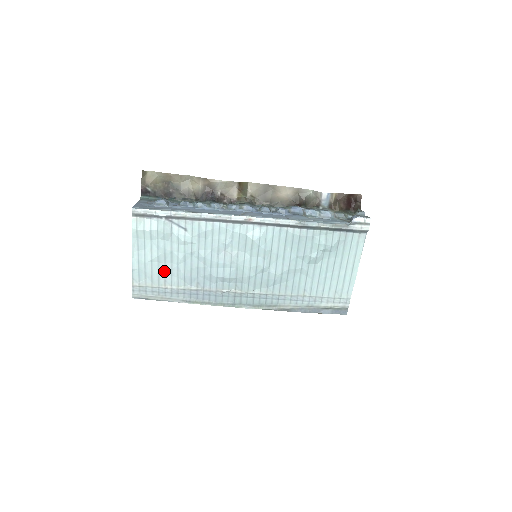
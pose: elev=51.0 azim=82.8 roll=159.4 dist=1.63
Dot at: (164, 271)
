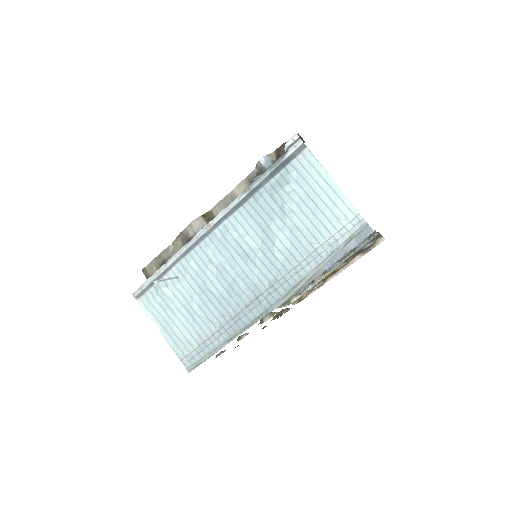
Dot at: (192, 327)
